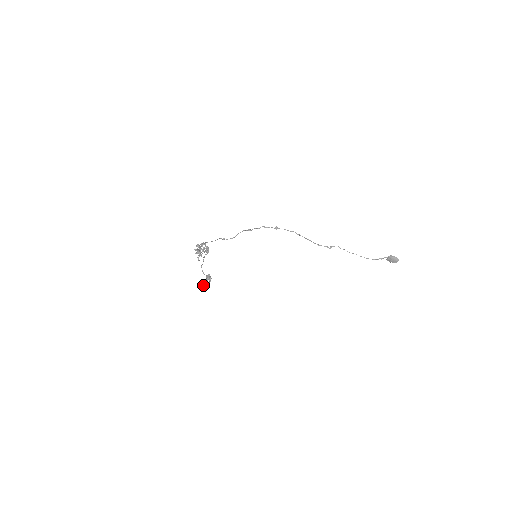
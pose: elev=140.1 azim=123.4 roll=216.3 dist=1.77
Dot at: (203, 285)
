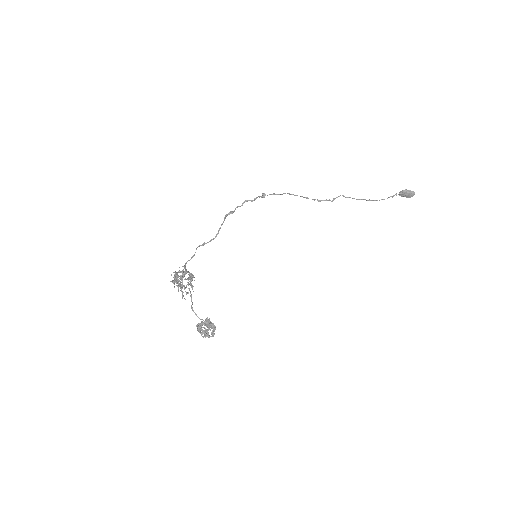
Dot at: (202, 334)
